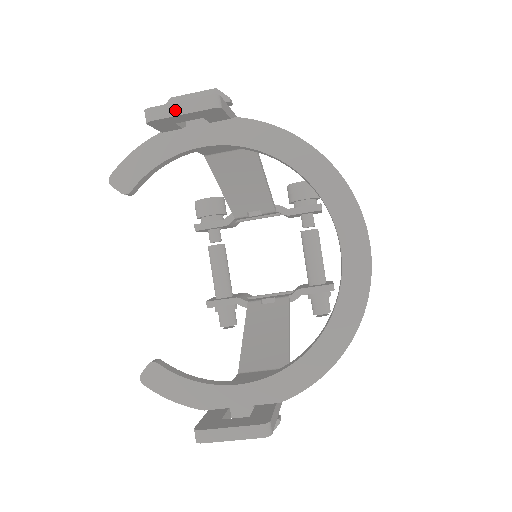
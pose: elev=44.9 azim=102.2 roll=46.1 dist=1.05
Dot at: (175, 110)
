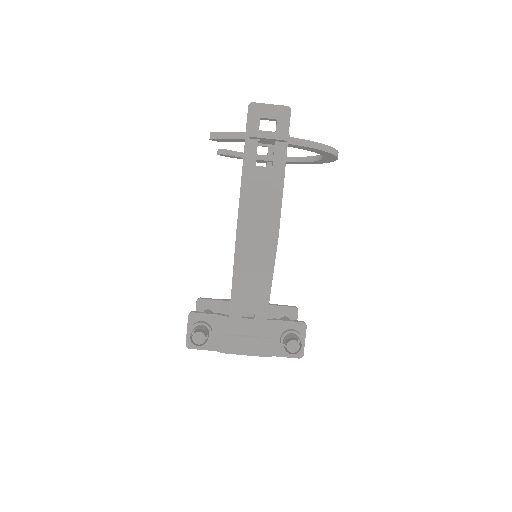
Dot at: occluded
